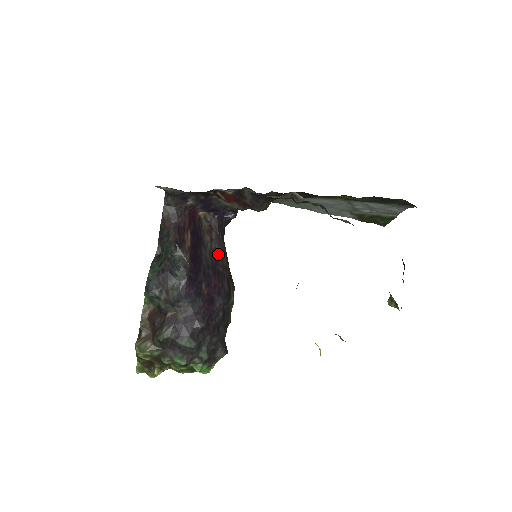
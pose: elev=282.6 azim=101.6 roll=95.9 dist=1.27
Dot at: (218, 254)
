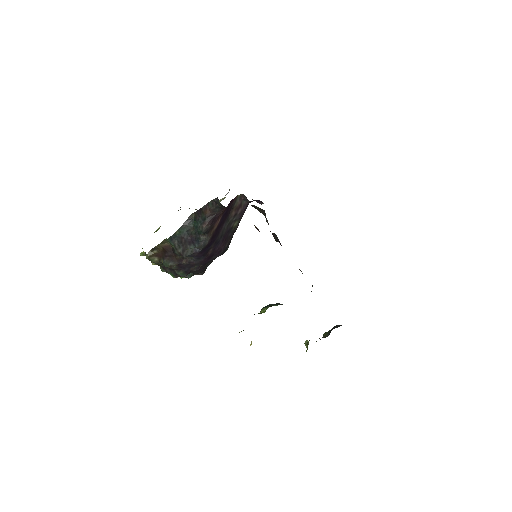
Dot at: (234, 224)
